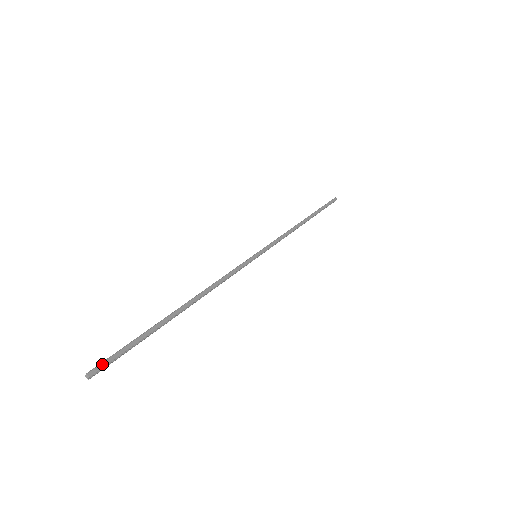
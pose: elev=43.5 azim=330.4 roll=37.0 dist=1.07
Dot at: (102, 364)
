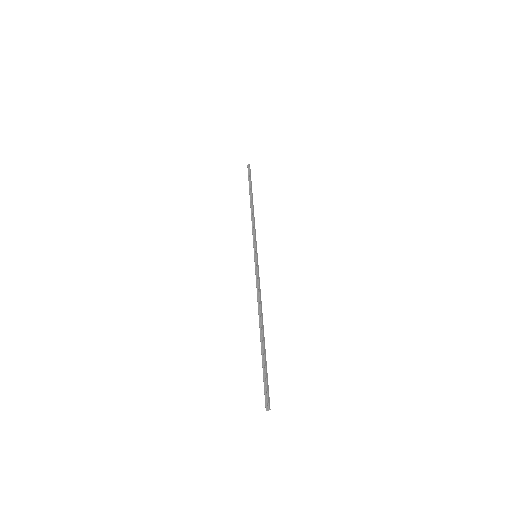
Dot at: (268, 397)
